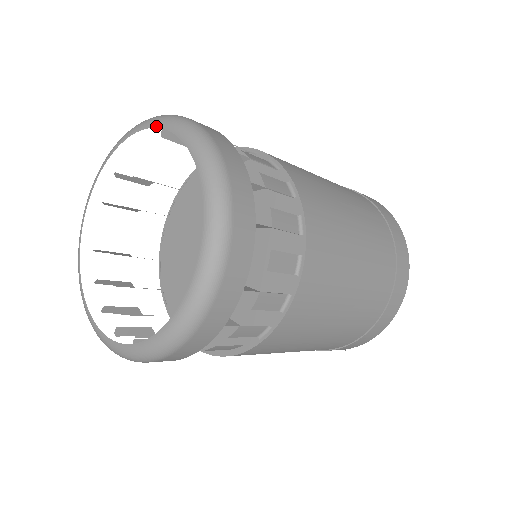
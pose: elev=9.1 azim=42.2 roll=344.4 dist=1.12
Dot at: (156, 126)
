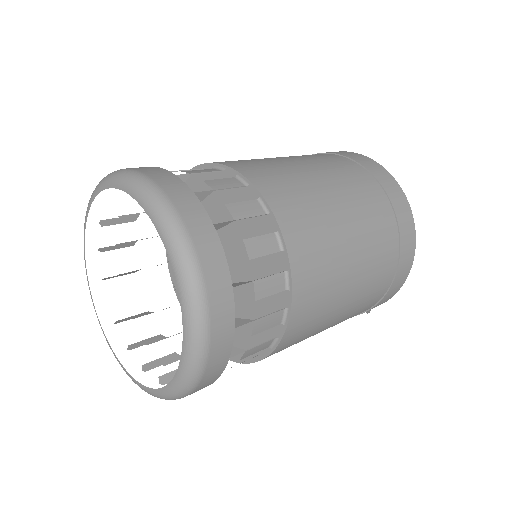
Dot at: (115, 187)
